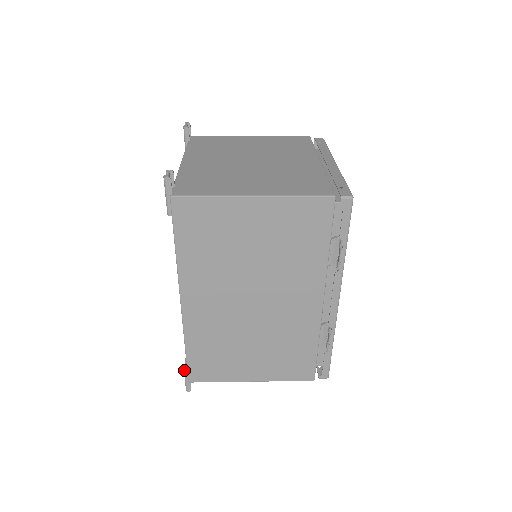
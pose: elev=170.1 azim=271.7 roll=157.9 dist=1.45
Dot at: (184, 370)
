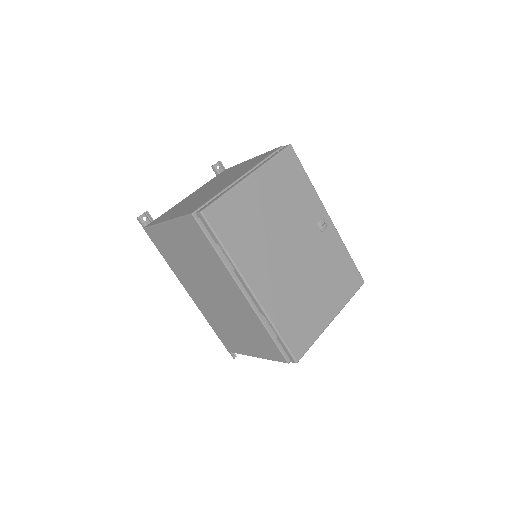
Dot at: occluded
